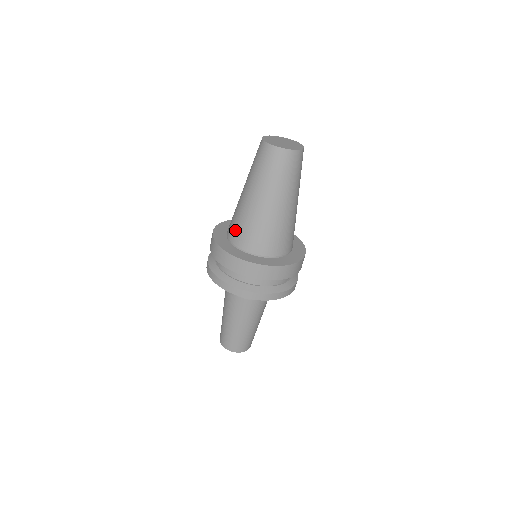
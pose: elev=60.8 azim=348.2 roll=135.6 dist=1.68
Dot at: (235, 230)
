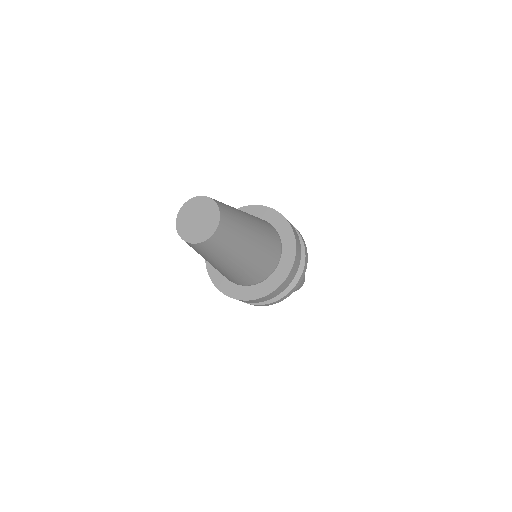
Dot at: occluded
